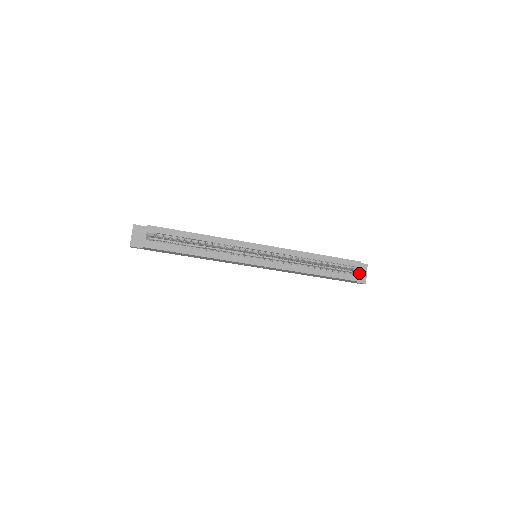
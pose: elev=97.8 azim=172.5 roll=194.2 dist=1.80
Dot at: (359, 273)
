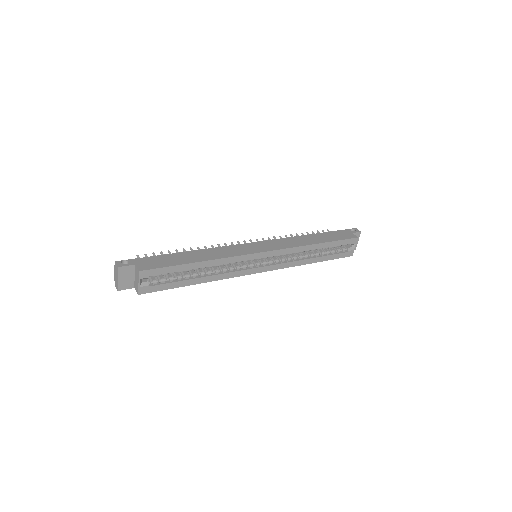
Dot at: (354, 248)
